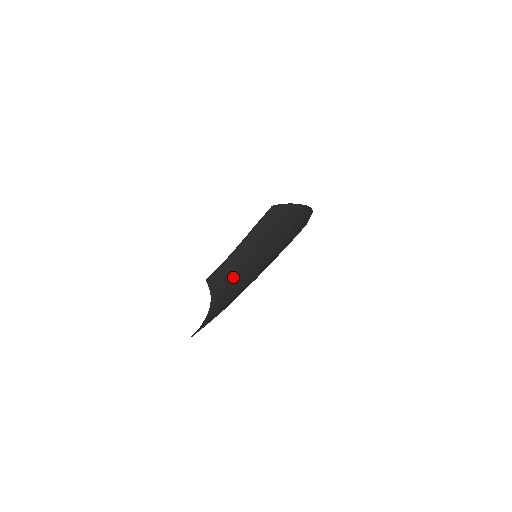
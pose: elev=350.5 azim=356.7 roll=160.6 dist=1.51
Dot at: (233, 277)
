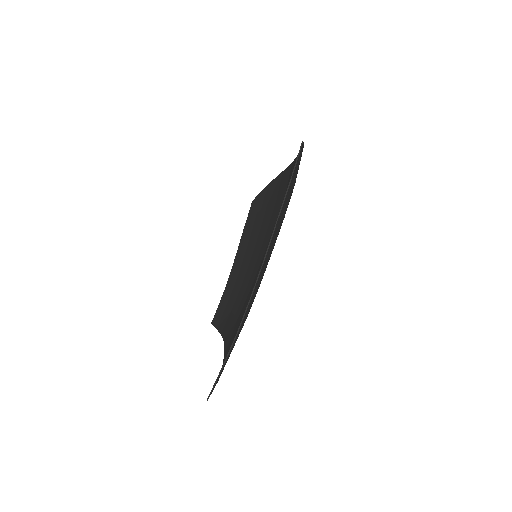
Dot at: (240, 300)
